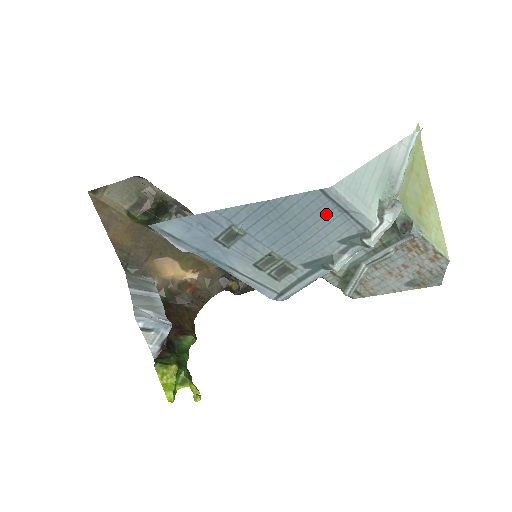
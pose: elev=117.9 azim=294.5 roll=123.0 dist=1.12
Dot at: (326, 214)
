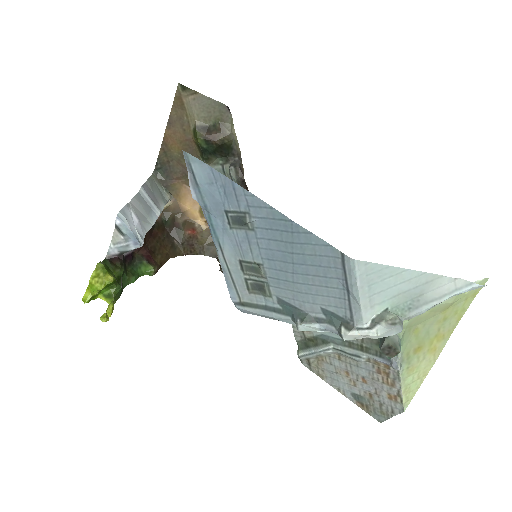
Dot at: (330, 277)
